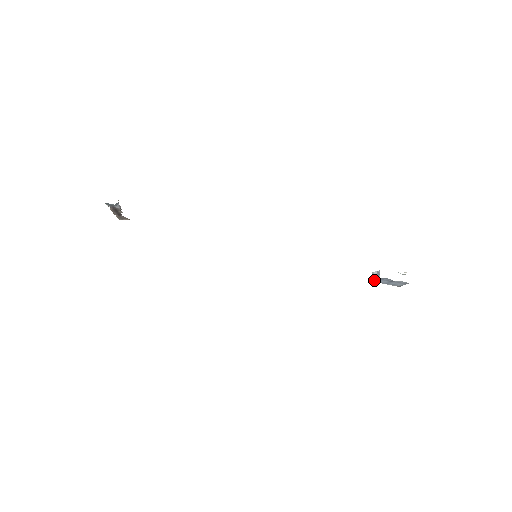
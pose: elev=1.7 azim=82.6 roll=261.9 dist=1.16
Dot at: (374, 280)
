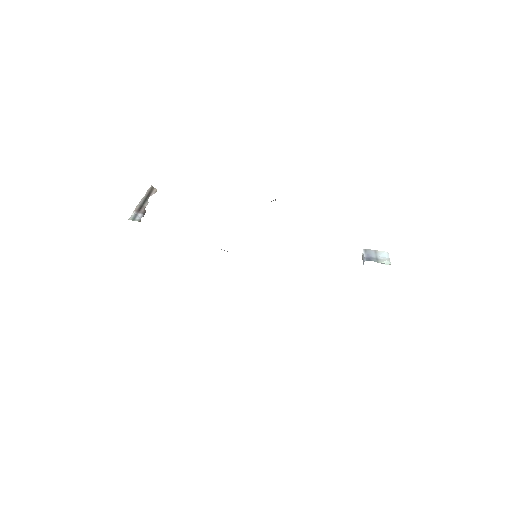
Dot at: occluded
